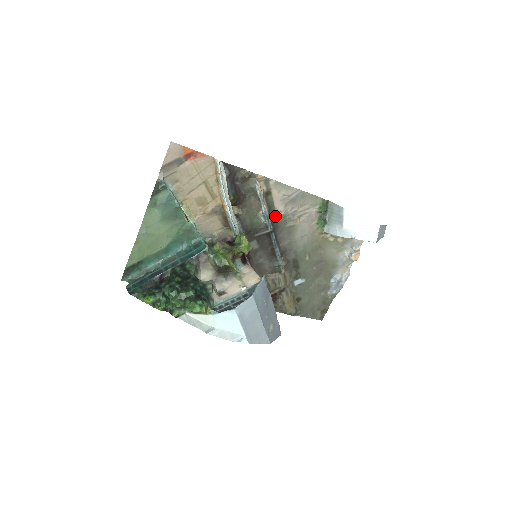
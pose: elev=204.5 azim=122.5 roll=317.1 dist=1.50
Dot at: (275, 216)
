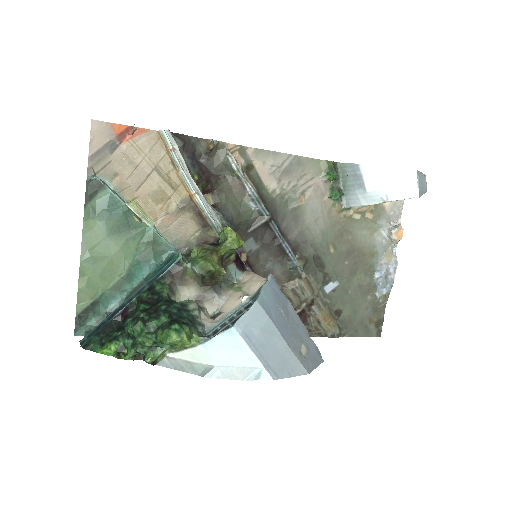
Dot at: (268, 198)
